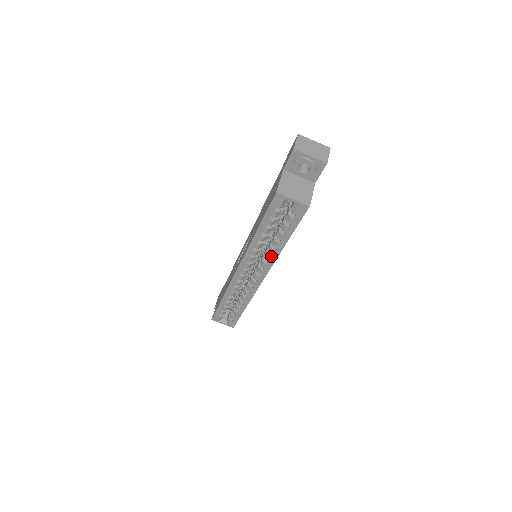
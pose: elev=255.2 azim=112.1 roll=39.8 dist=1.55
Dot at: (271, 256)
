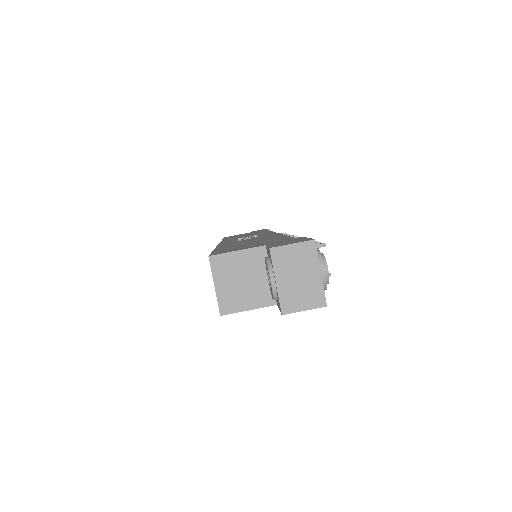
Dot at: occluded
